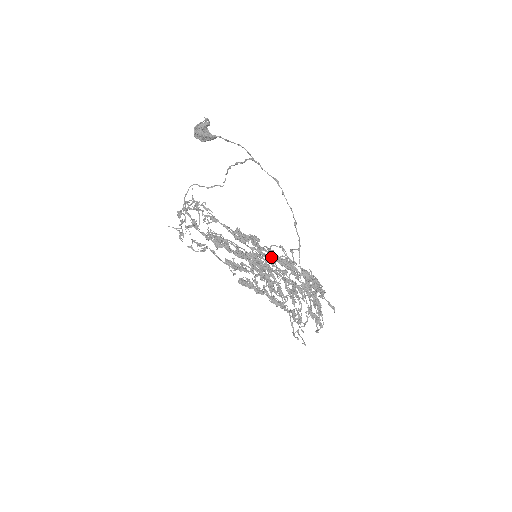
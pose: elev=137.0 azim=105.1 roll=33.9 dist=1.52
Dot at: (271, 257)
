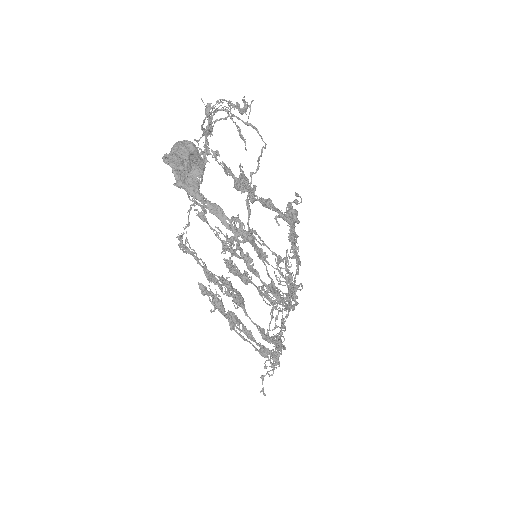
Dot at: (230, 322)
